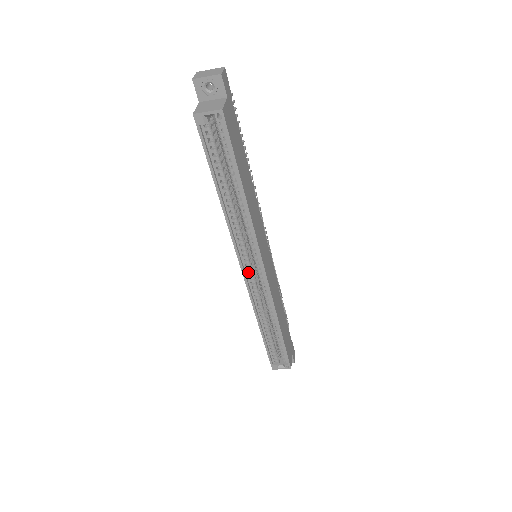
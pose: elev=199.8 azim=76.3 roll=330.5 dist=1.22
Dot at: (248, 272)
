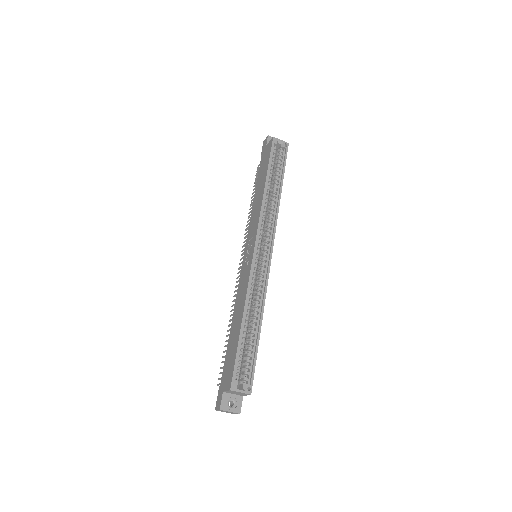
Dot at: (257, 251)
